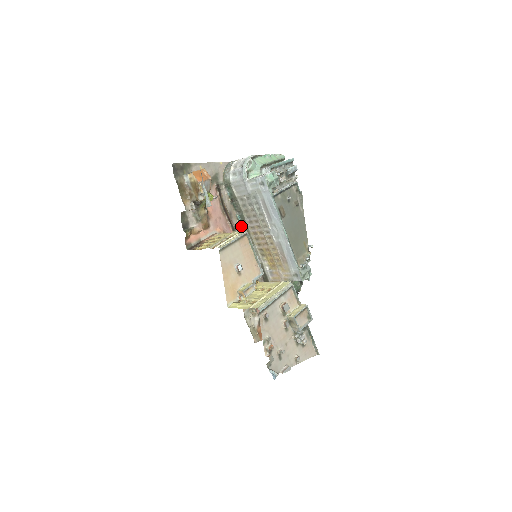
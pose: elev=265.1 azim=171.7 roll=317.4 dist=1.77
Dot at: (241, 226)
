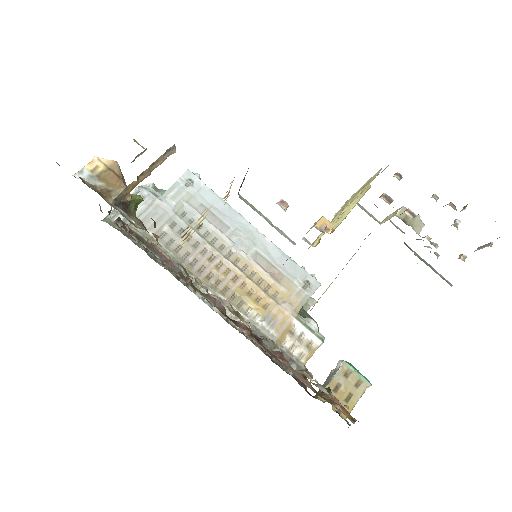
Dot at: (180, 281)
